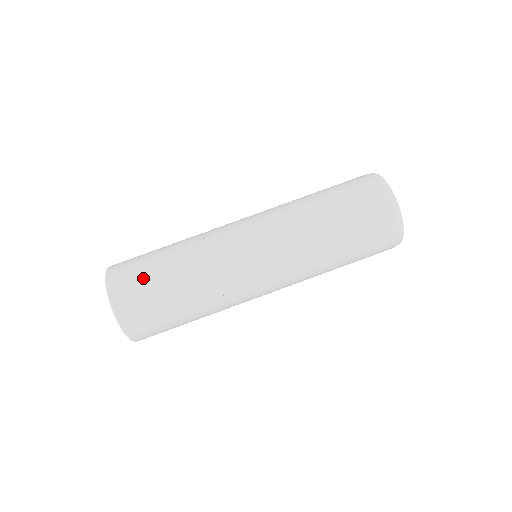
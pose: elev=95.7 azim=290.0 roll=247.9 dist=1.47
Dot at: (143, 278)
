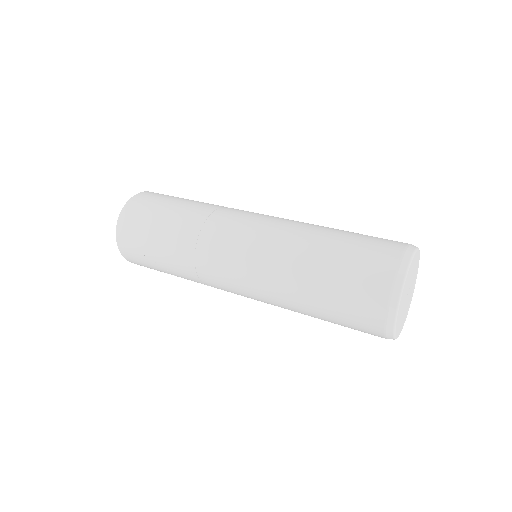
Dot at: (173, 196)
